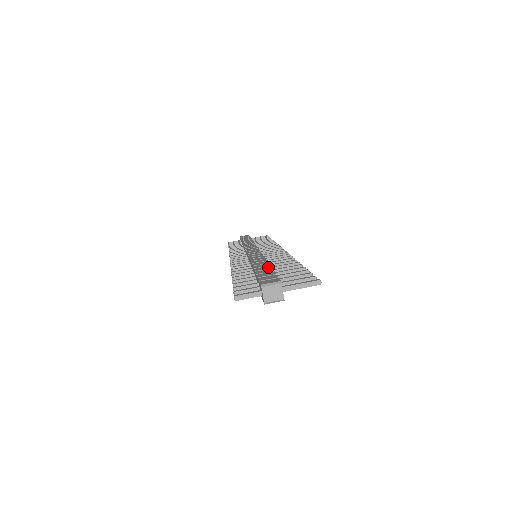
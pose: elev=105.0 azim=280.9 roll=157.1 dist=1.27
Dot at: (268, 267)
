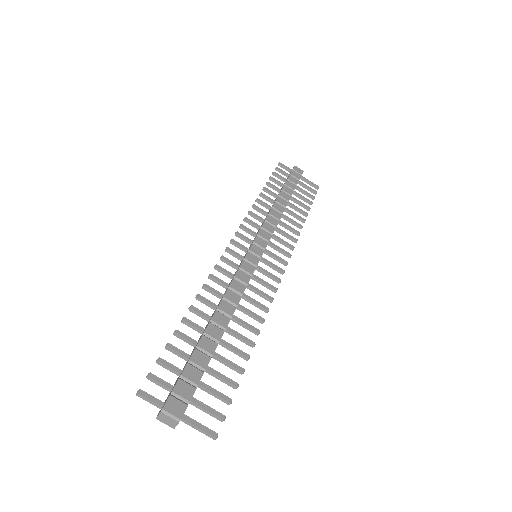
Dot at: (213, 348)
